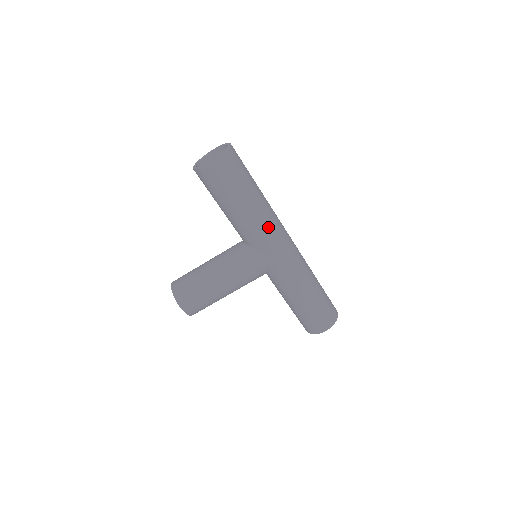
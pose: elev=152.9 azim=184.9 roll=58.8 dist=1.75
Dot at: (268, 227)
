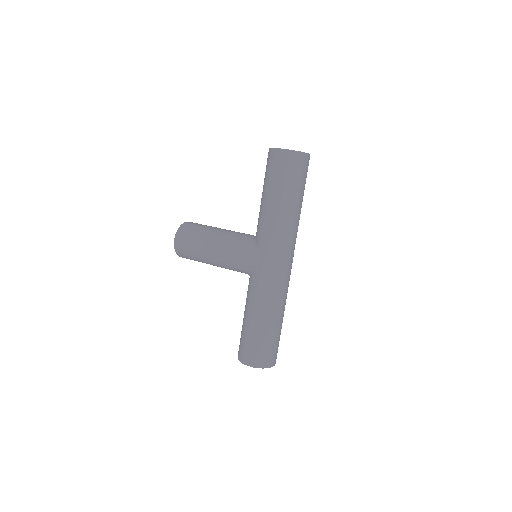
Dot at: (278, 235)
